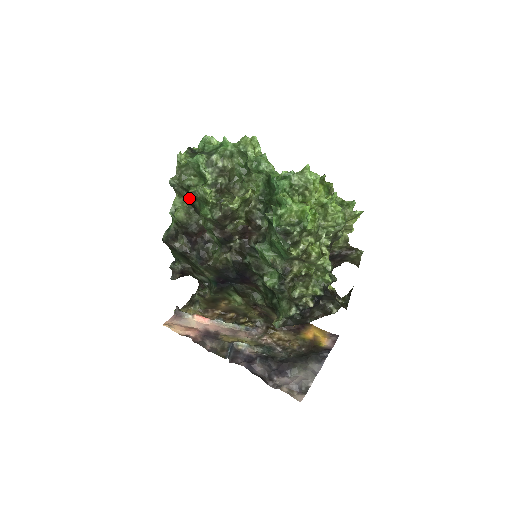
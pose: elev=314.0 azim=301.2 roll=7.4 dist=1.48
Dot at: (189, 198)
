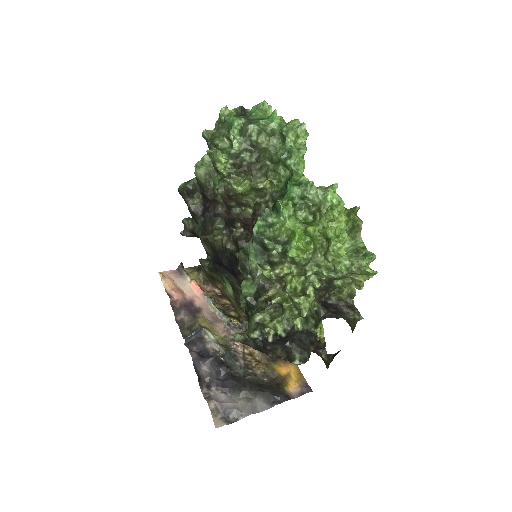
Dot at: occluded
